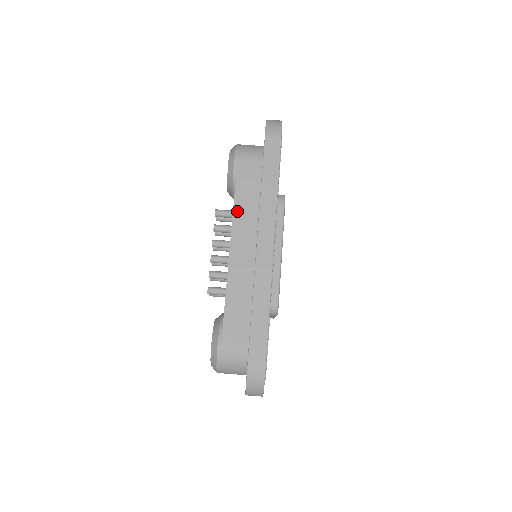
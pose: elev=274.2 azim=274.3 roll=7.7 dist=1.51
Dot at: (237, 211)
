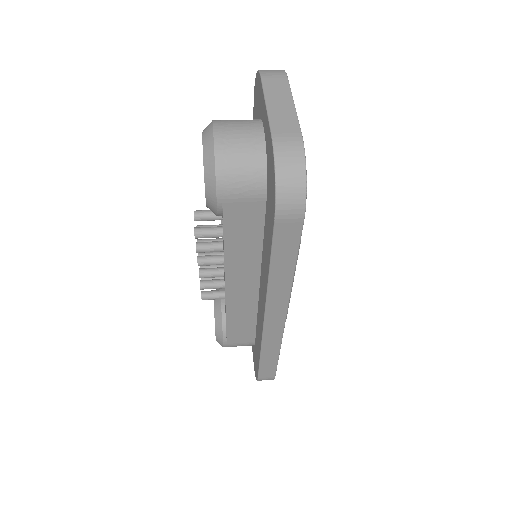
Dot at: occluded
